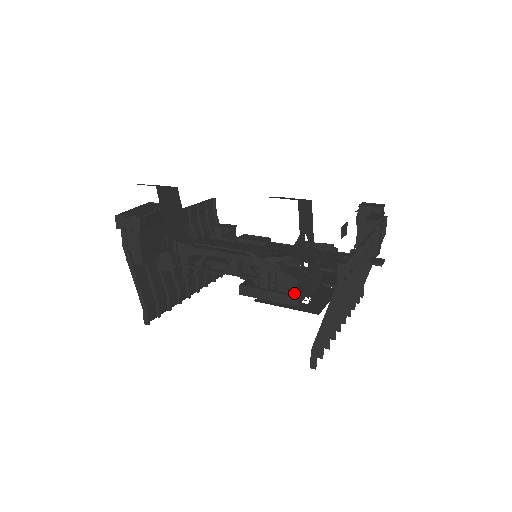
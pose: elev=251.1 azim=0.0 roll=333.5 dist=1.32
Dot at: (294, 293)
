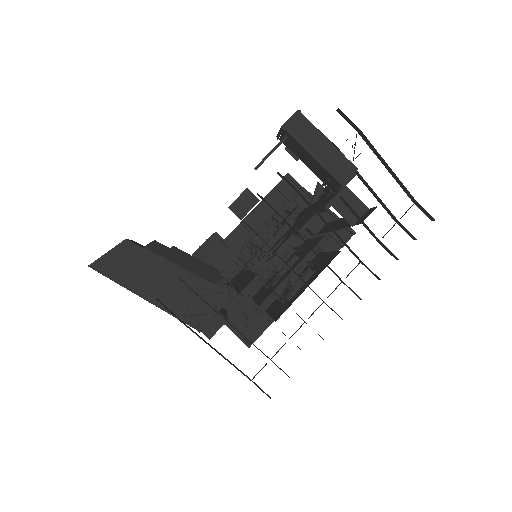
Dot at: occluded
